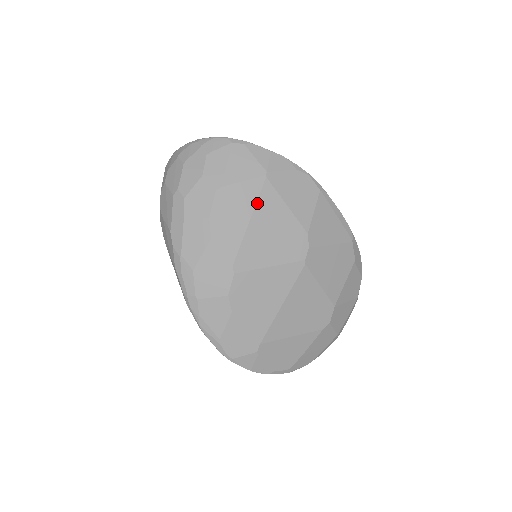
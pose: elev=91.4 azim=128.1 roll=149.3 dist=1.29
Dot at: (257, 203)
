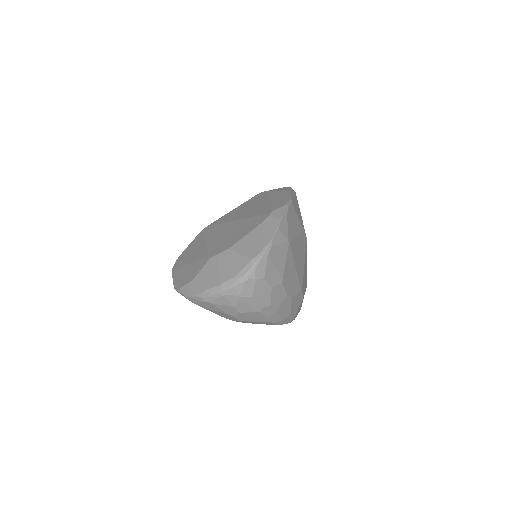
Dot at: (293, 257)
